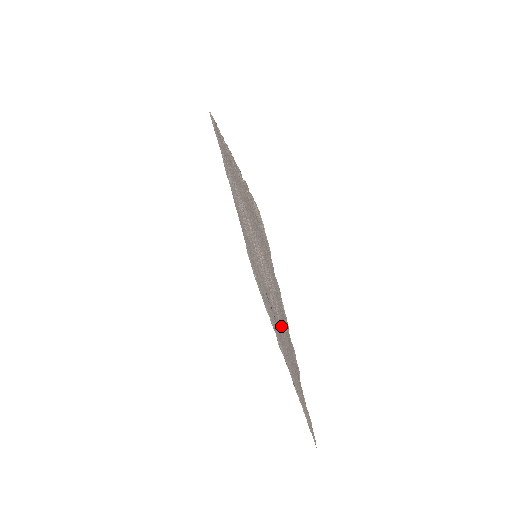
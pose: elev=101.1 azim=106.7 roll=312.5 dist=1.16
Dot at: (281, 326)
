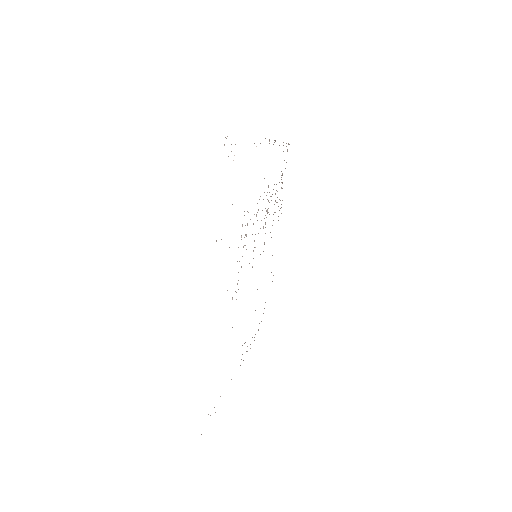
Dot at: occluded
